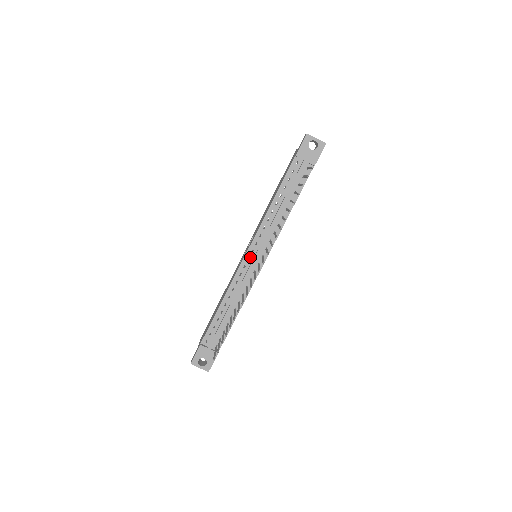
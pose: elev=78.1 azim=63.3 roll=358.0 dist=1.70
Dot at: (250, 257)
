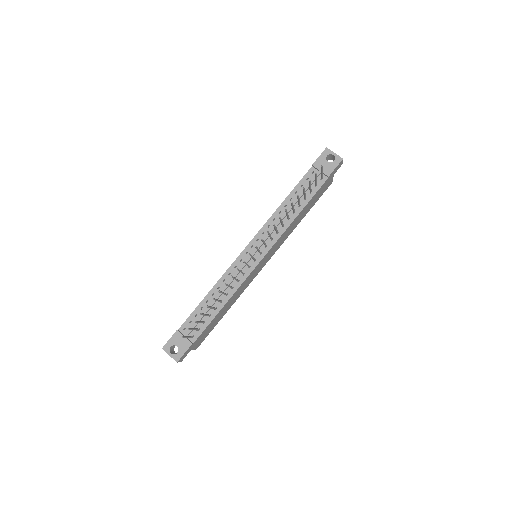
Dot at: (249, 252)
